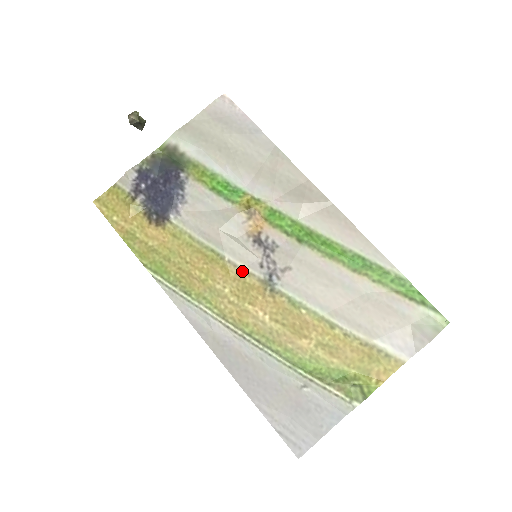
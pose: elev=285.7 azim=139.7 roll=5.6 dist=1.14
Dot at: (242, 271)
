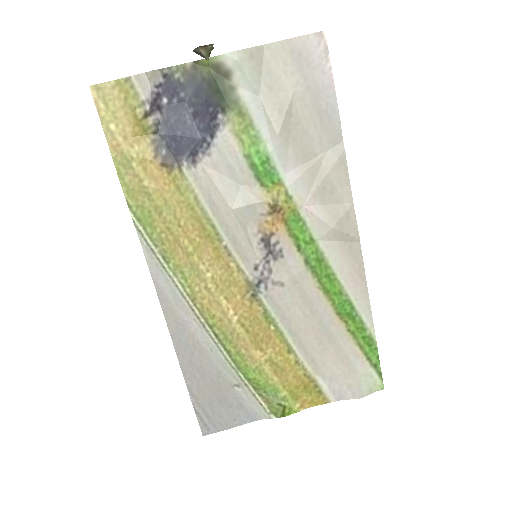
Dot at: (234, 263)
